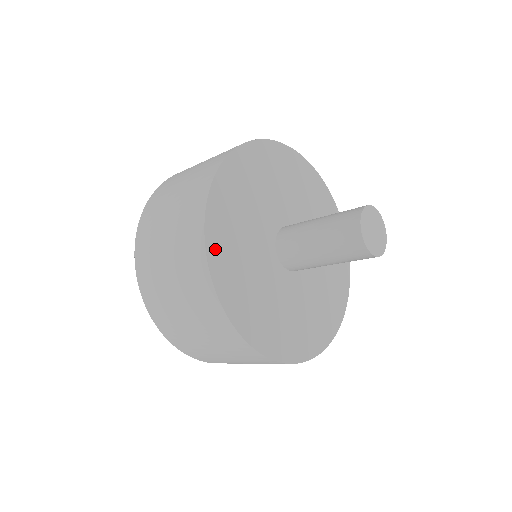
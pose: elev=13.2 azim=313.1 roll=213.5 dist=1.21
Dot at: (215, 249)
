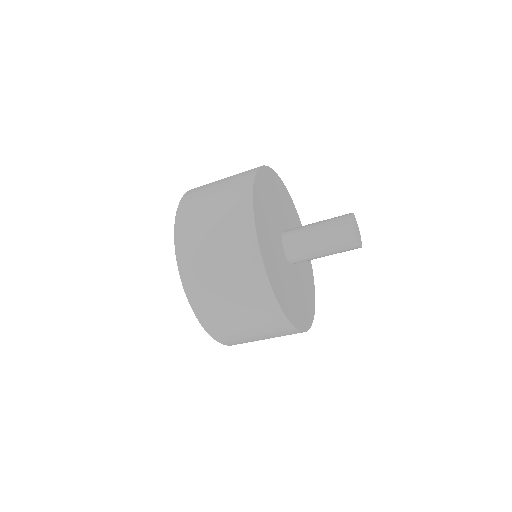
Dot at: (259, 183)
